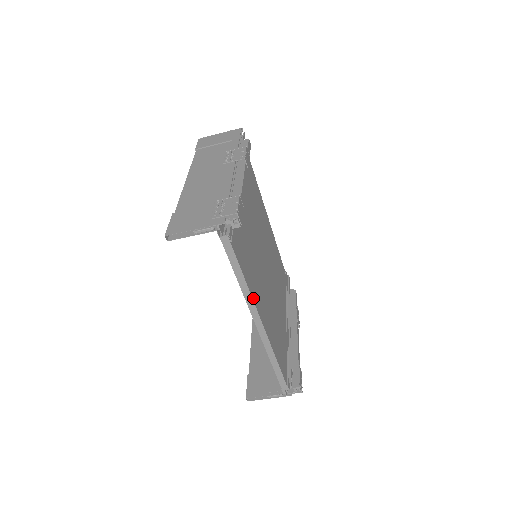
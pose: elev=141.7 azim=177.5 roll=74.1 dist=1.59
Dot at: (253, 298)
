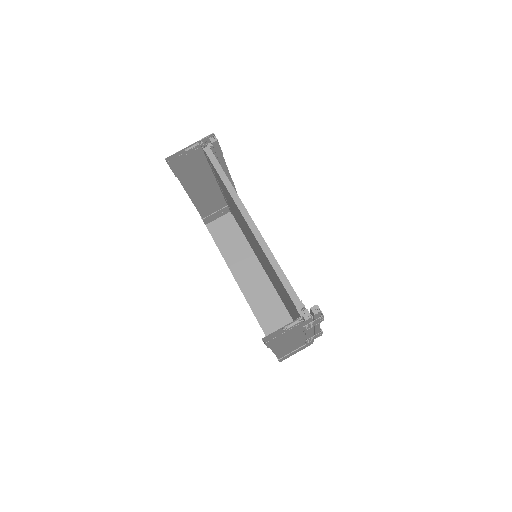
Dot at: (239, 198)
